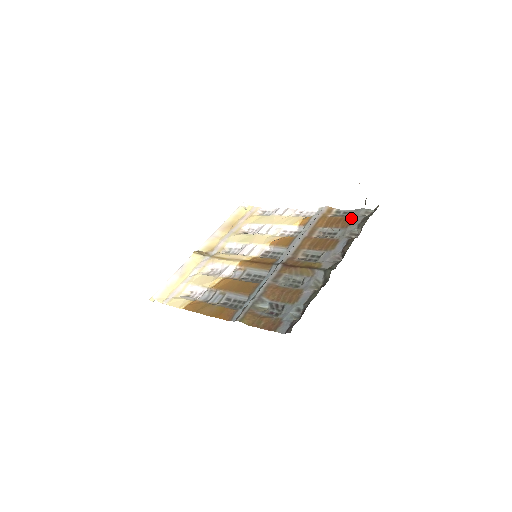
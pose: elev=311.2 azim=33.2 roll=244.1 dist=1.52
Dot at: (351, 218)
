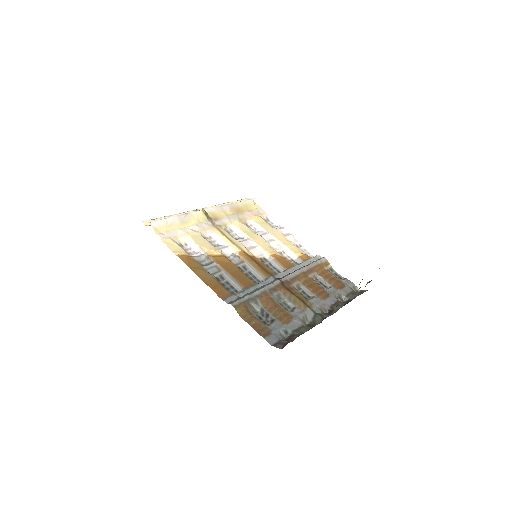
Dot at: (343, 284)
